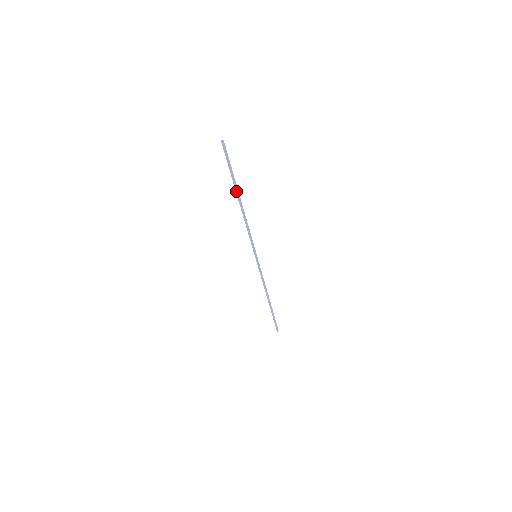
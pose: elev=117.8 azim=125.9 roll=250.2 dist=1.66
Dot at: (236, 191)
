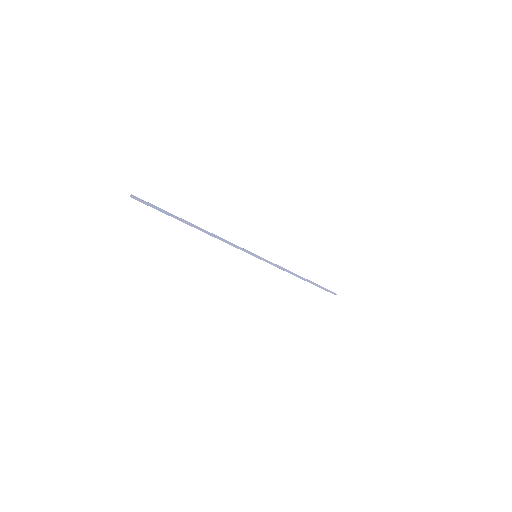
Dot at: occluded
